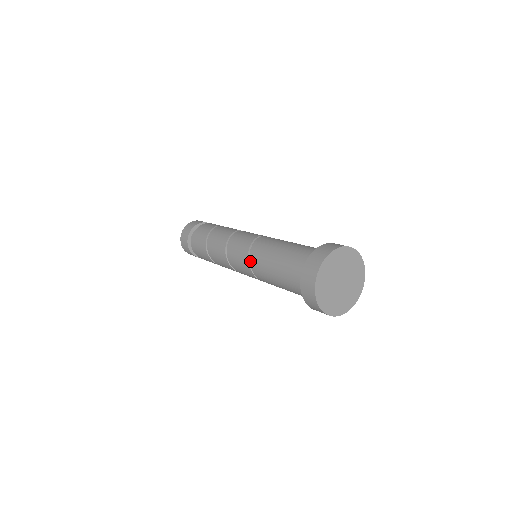
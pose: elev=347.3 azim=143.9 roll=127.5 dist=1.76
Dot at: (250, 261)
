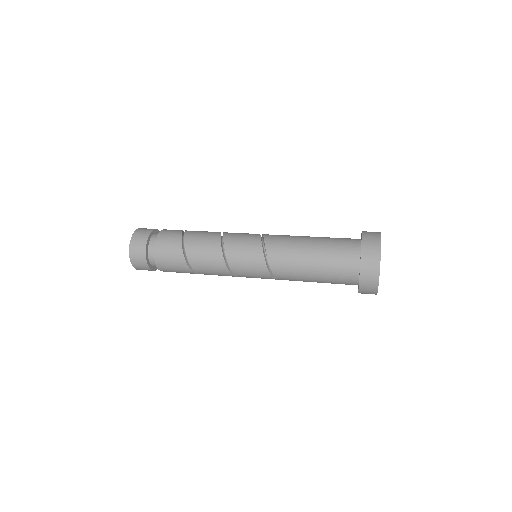
Dot at: (272, 271)
